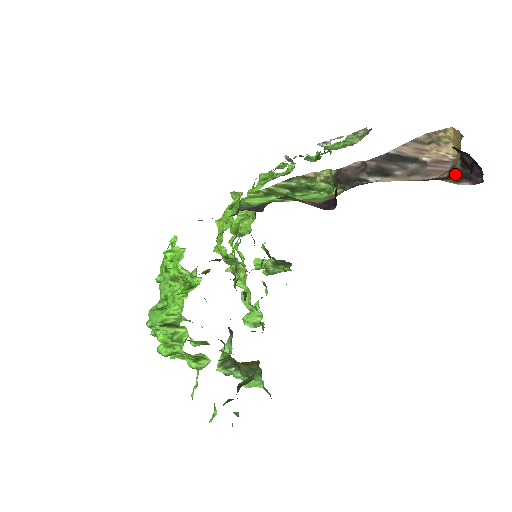
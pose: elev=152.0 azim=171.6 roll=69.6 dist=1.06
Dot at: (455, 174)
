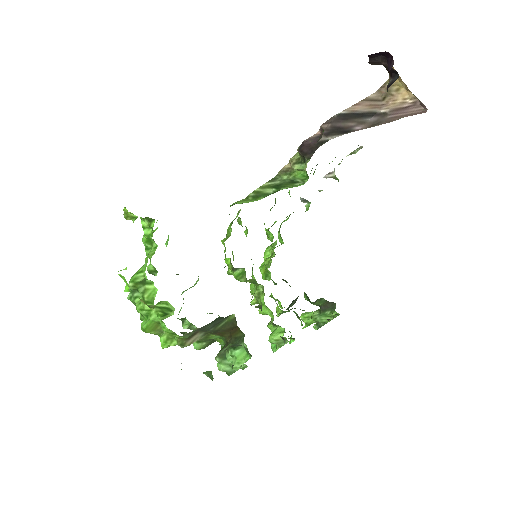
Dot at: occluded
